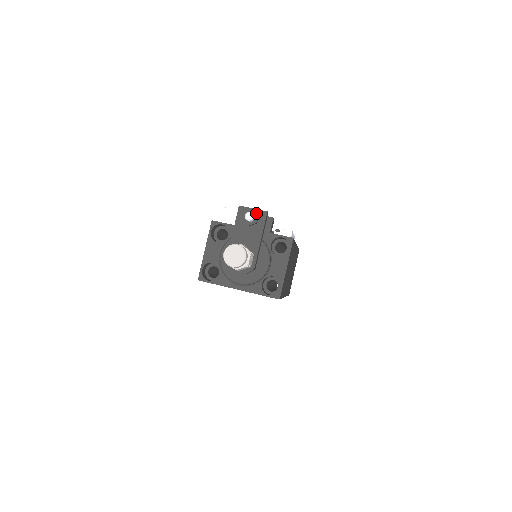
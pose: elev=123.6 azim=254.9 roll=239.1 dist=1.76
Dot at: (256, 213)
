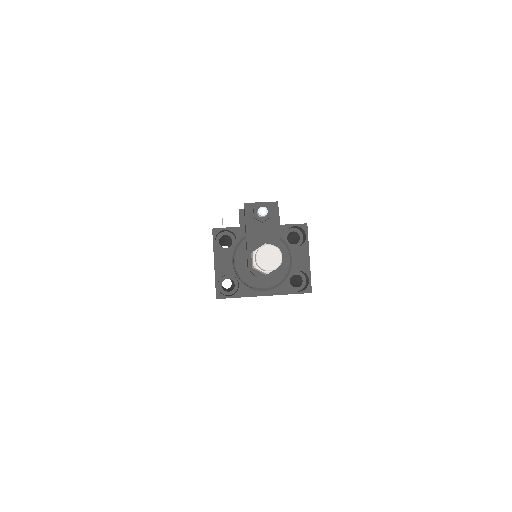
Dot at: (267, 206)
